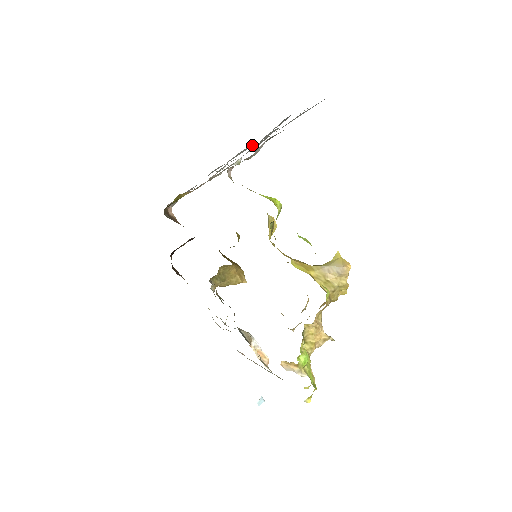
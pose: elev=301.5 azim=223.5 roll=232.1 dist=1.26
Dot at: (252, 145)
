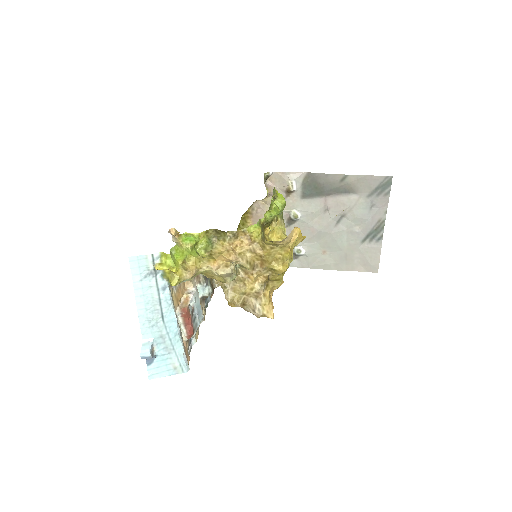
Dot at: (338, 255)
